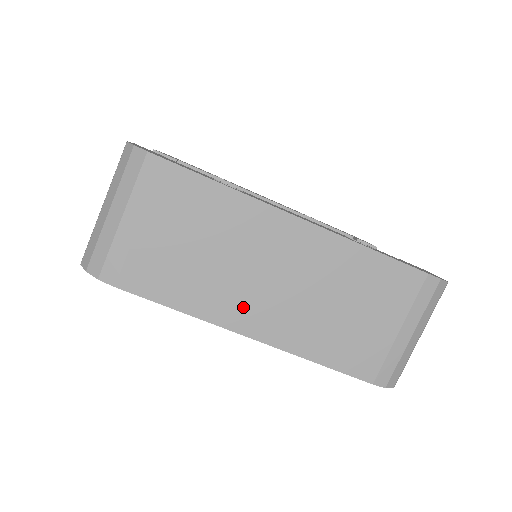
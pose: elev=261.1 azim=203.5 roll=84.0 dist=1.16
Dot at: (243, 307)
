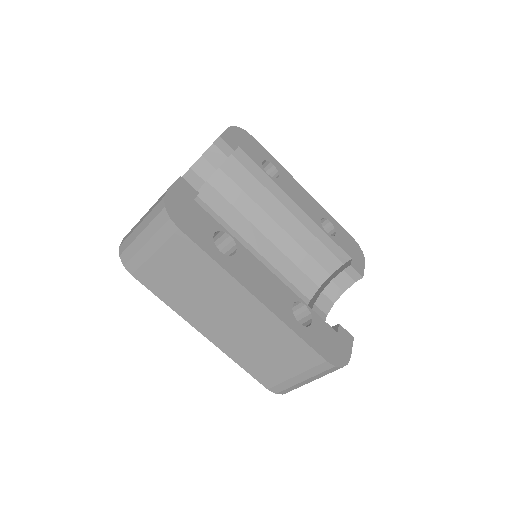
Dot at: (203, 320)
